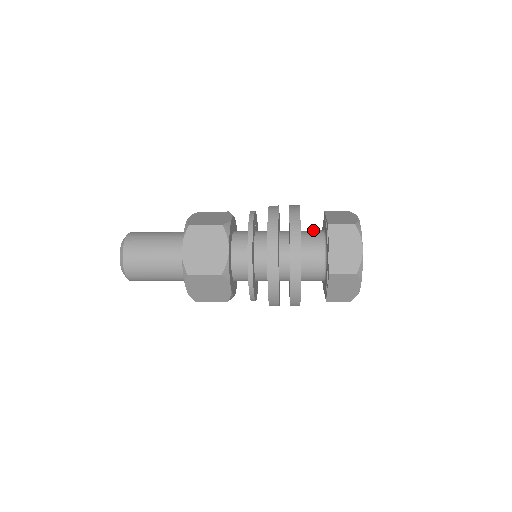
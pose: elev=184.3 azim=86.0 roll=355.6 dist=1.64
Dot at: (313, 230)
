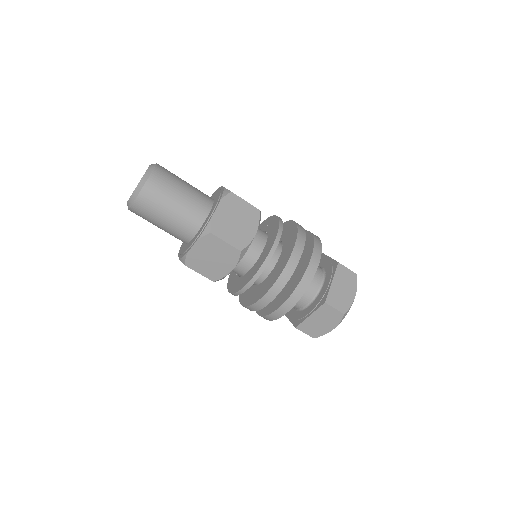
Dot at: occluded
